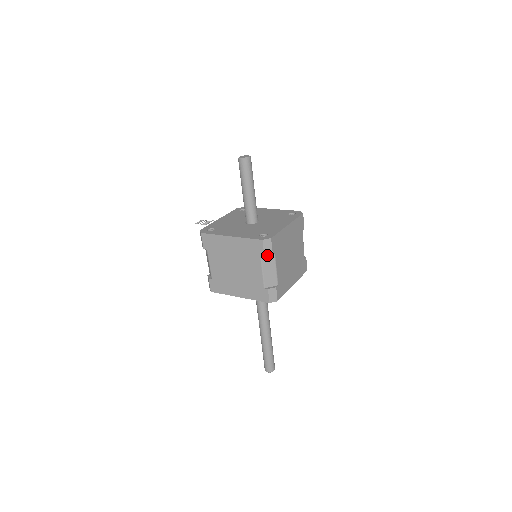
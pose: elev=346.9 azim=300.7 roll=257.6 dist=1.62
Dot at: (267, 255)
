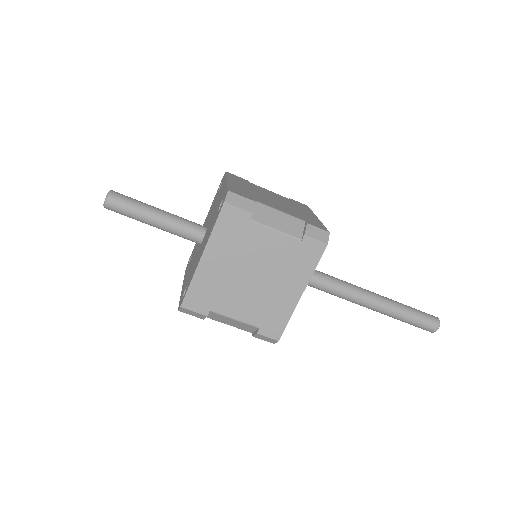
Dot at: (203, 317)
